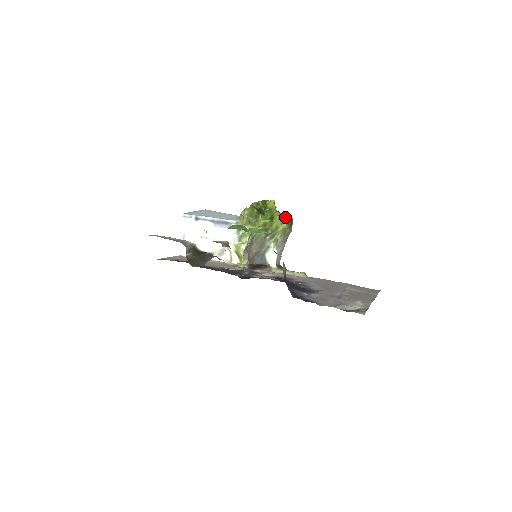
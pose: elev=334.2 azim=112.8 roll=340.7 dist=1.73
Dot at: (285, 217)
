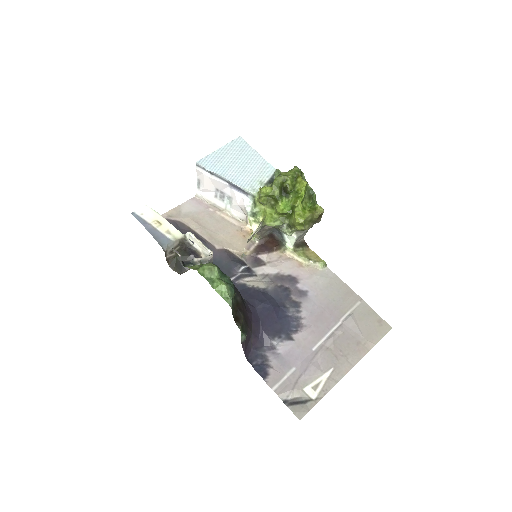
Dot at: (305, 220)
